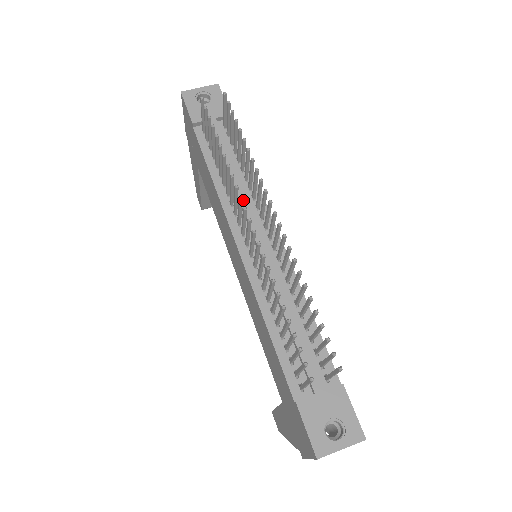
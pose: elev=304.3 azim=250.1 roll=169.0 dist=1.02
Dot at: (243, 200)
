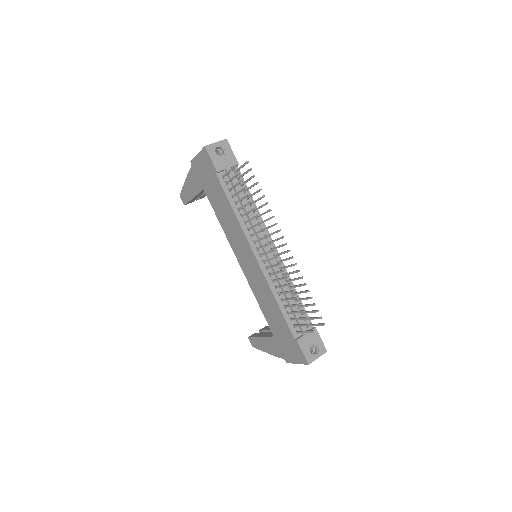
Dot at: (256, 227)
